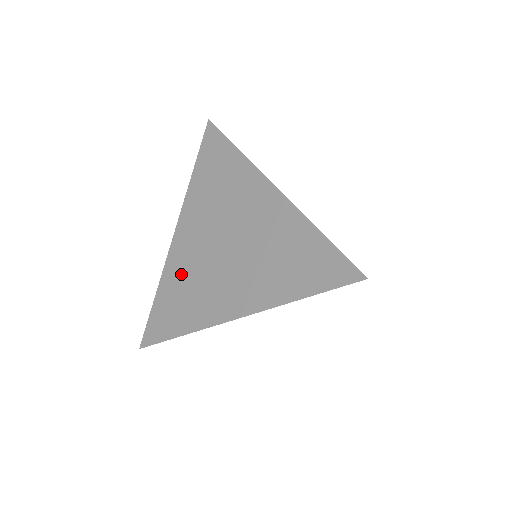
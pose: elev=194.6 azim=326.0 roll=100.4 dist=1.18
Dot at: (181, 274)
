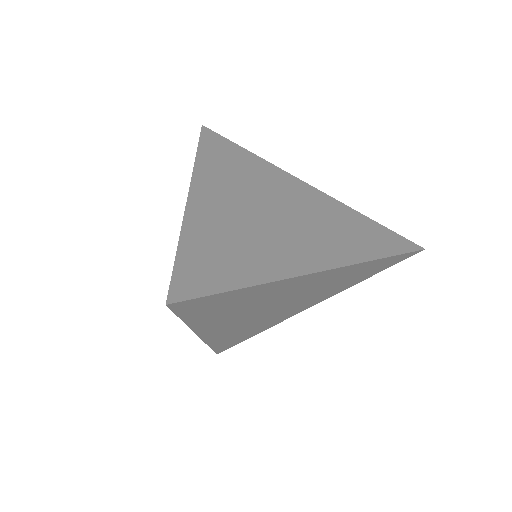
Dot at: occluded
